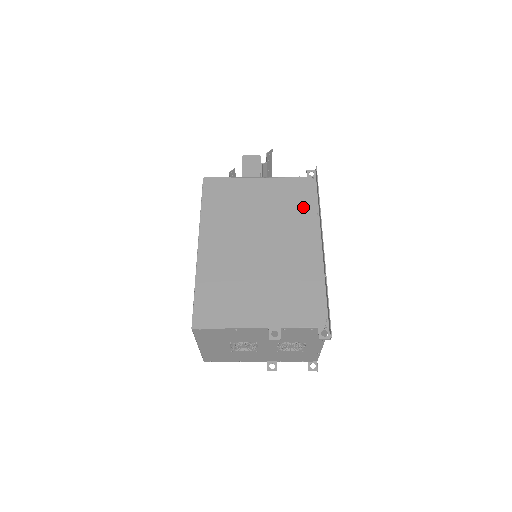
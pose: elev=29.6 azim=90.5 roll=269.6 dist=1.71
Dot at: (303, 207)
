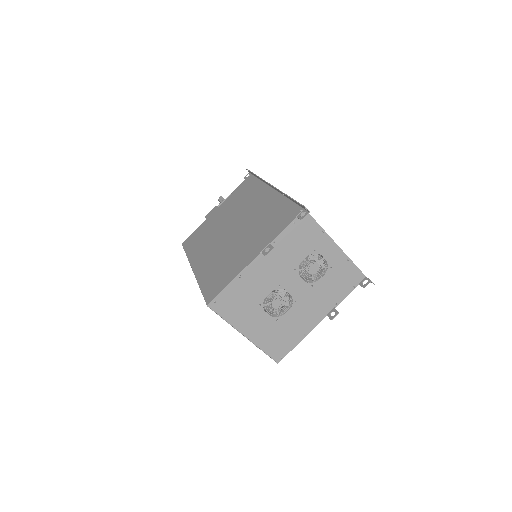
Dot at: (250, 190)
